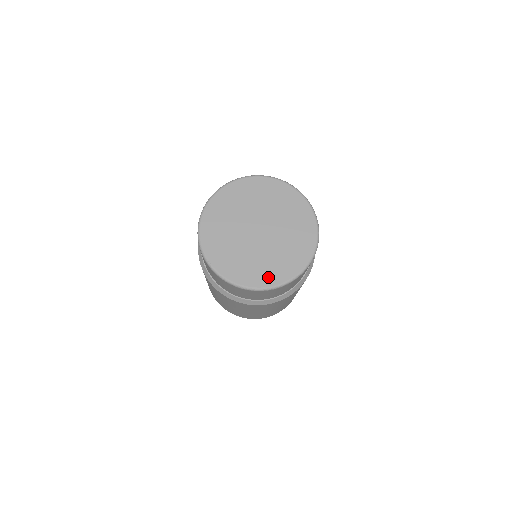
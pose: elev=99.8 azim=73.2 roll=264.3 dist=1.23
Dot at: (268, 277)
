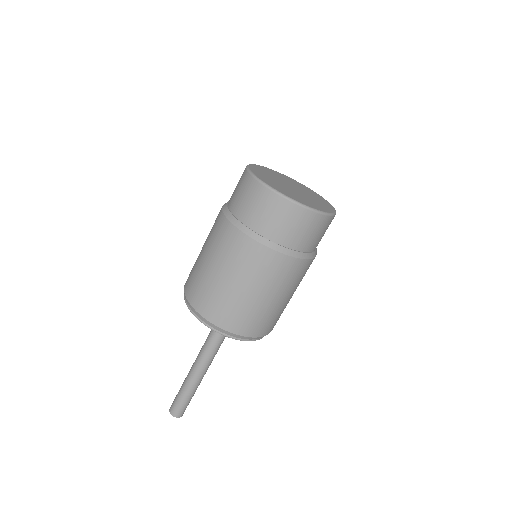
Dot at: (297, 199)
